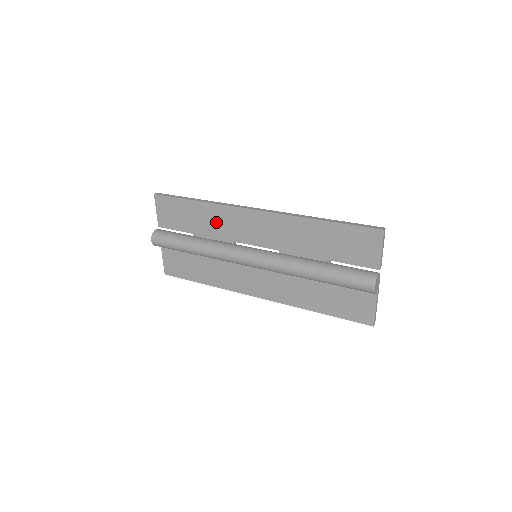
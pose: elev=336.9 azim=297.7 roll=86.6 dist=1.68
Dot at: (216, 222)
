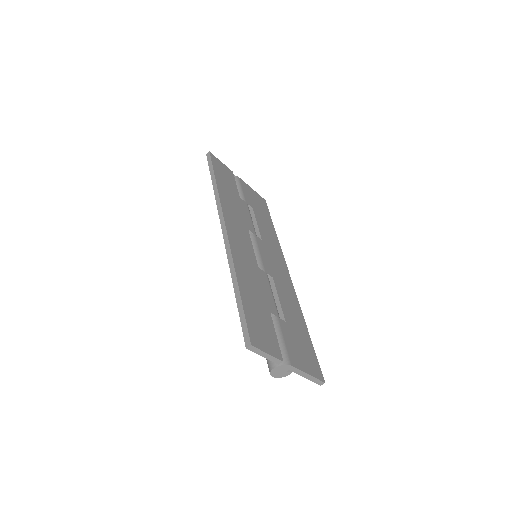
Dot at: occluded
